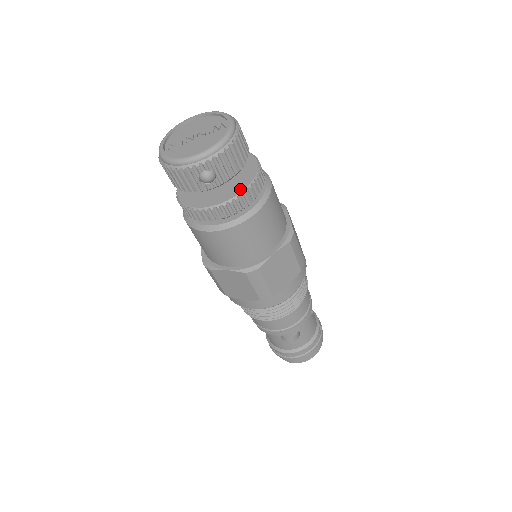
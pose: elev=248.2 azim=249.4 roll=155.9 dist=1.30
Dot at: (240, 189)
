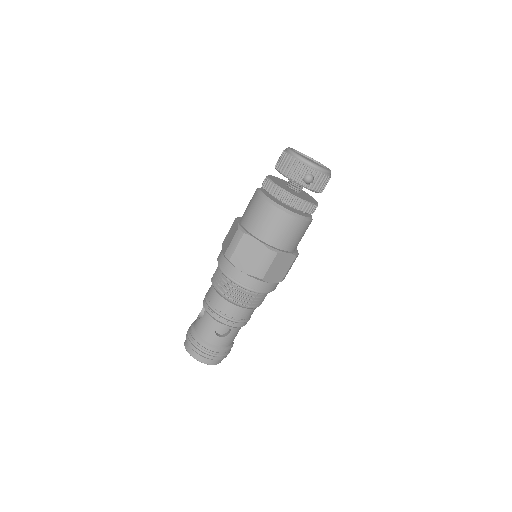
Dot at: (310, 201)
